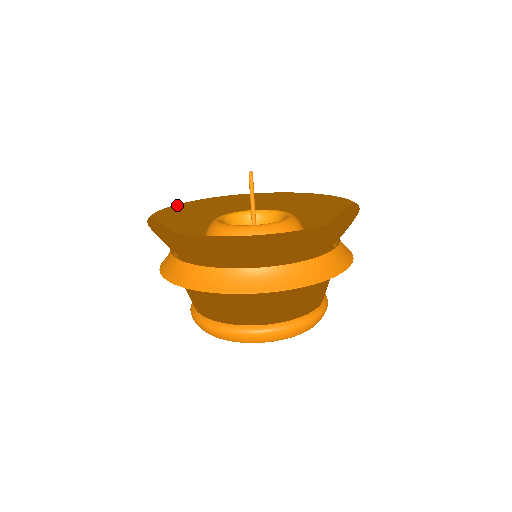
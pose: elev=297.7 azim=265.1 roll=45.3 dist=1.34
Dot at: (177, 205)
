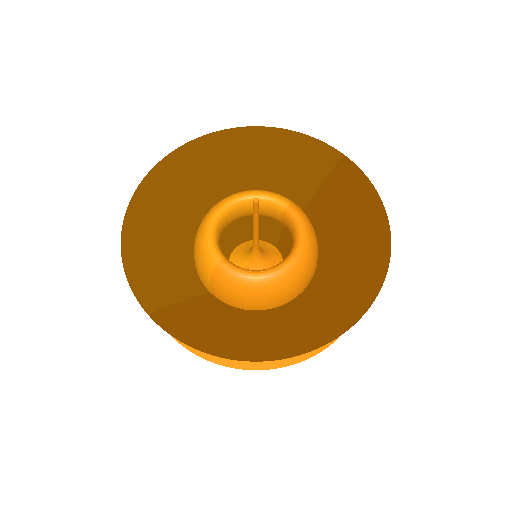
Dot at: (123, 243)
